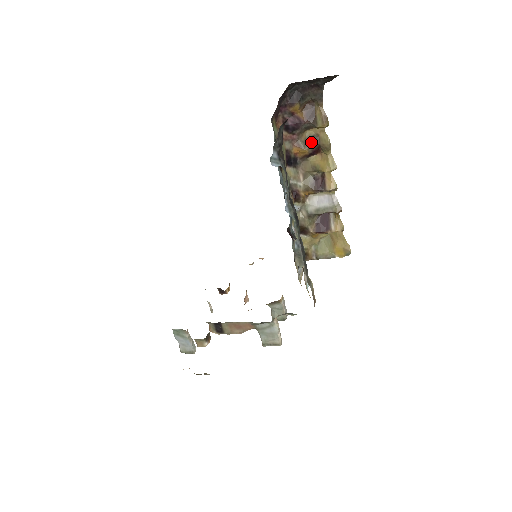
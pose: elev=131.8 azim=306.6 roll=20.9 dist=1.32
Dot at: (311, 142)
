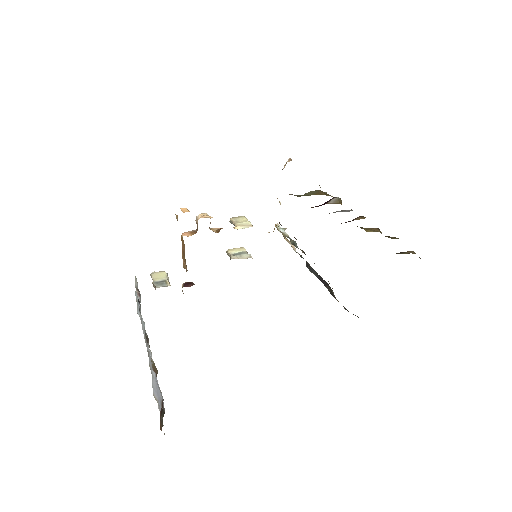
Dot at: occluded
